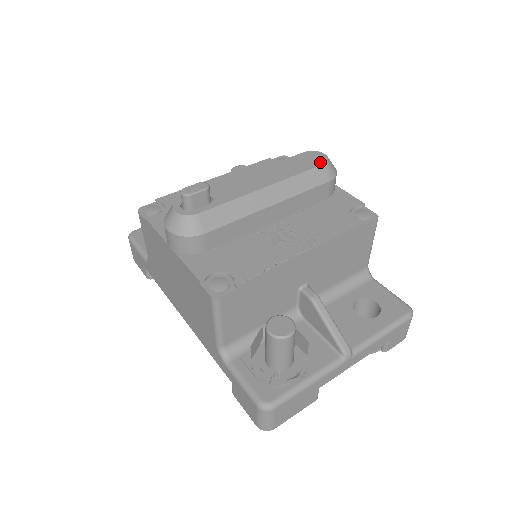
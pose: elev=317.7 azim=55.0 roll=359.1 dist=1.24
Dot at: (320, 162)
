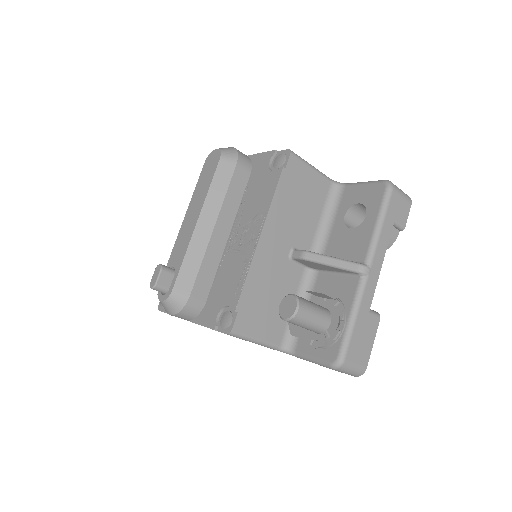
Dot at: (217, 161)
